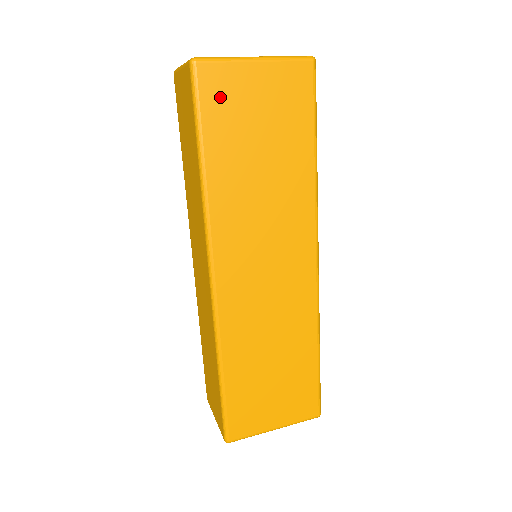
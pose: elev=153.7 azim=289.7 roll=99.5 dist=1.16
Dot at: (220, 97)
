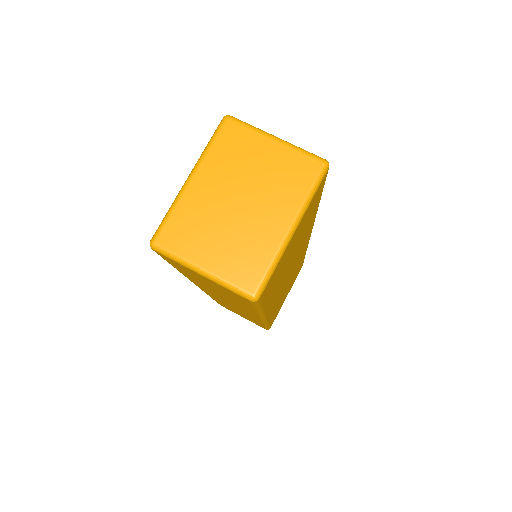
Dot at: (272, 281)
